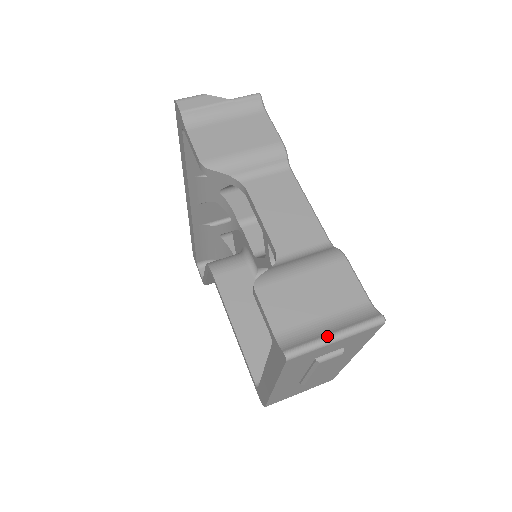
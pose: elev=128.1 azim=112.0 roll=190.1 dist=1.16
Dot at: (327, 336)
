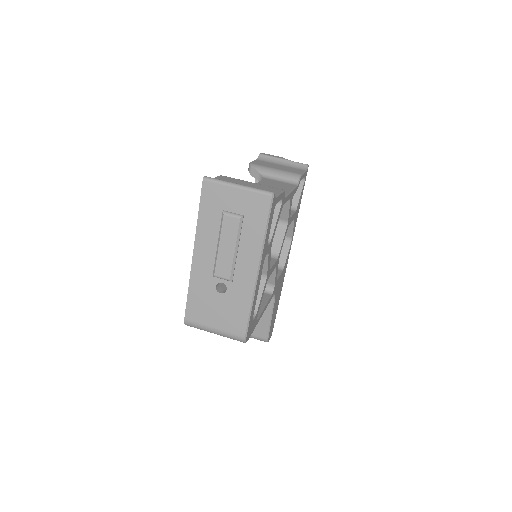
Dot at: (234, 183)
